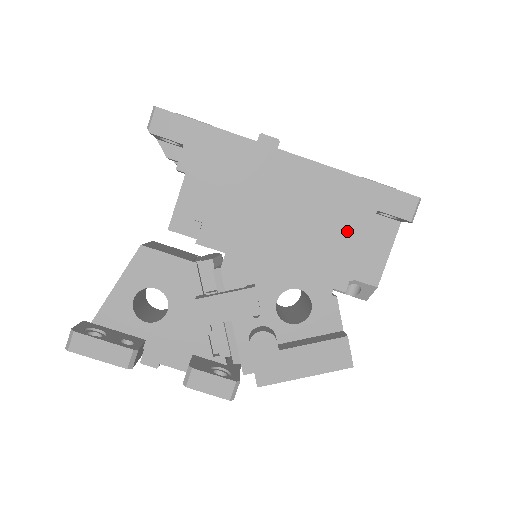
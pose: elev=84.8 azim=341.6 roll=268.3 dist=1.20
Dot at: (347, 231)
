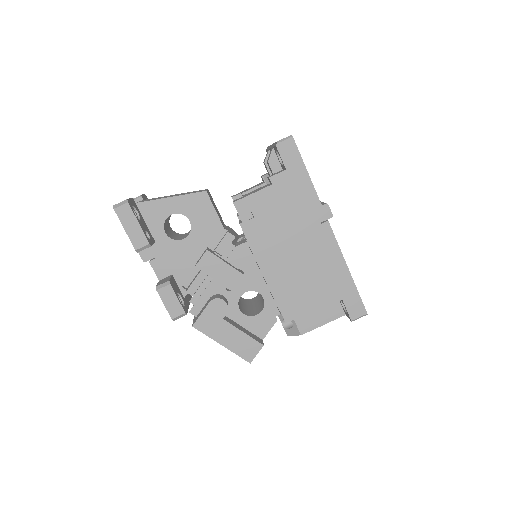
Dot at: (318, 294)
